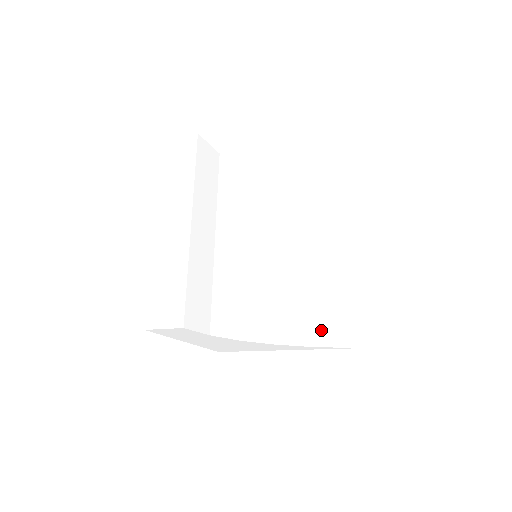
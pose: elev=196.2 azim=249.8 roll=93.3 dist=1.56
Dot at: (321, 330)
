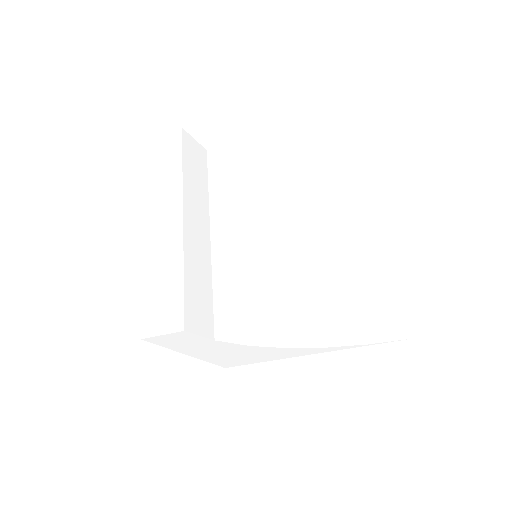
Dot at: (336, 328)
